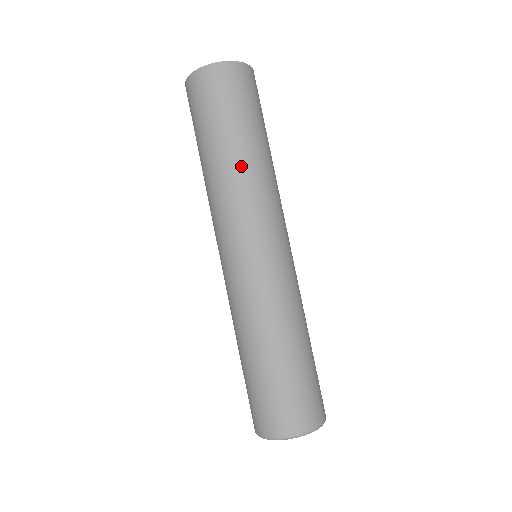
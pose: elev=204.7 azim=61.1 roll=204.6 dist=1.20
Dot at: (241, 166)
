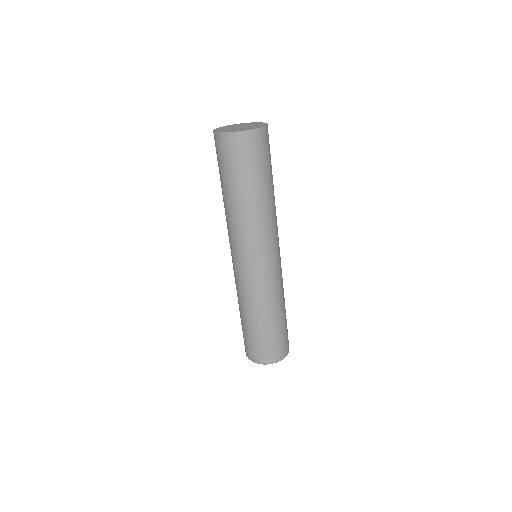
Dot at: (243, 210)
